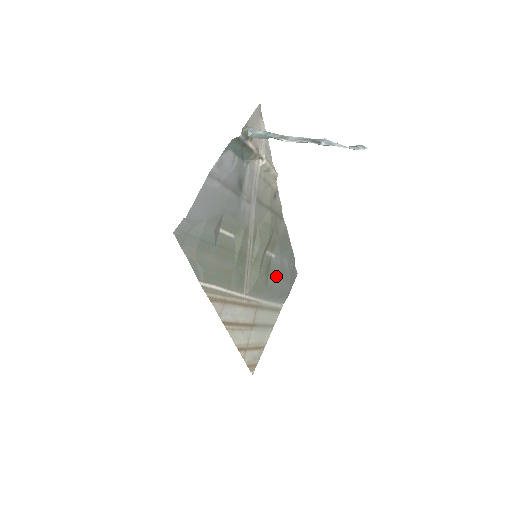
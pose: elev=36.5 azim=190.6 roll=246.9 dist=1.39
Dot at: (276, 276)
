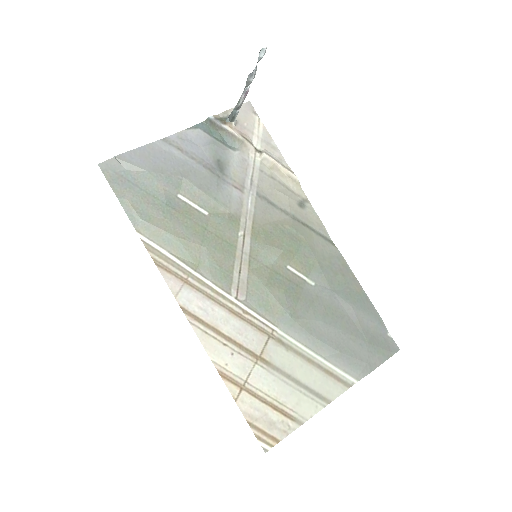
Dot at: (319, 313)
